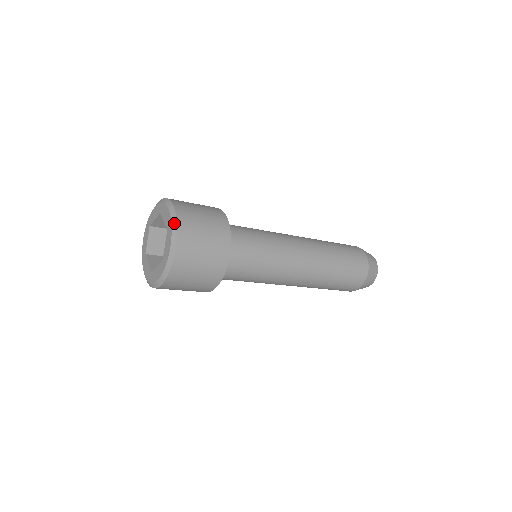
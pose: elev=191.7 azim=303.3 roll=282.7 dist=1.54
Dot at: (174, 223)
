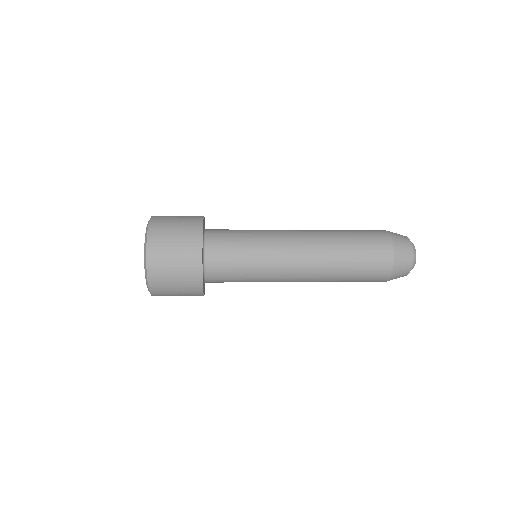
Dot at: (145, 251)
